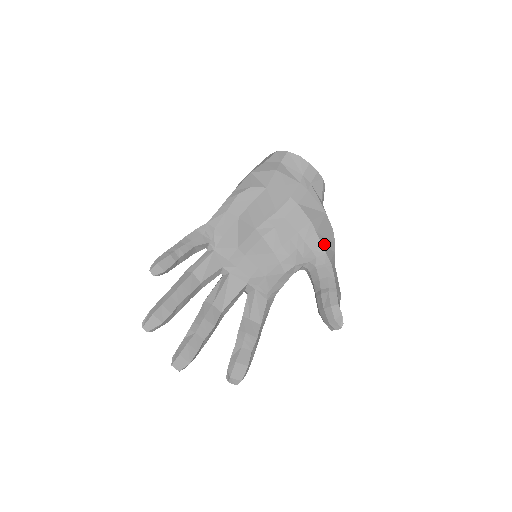
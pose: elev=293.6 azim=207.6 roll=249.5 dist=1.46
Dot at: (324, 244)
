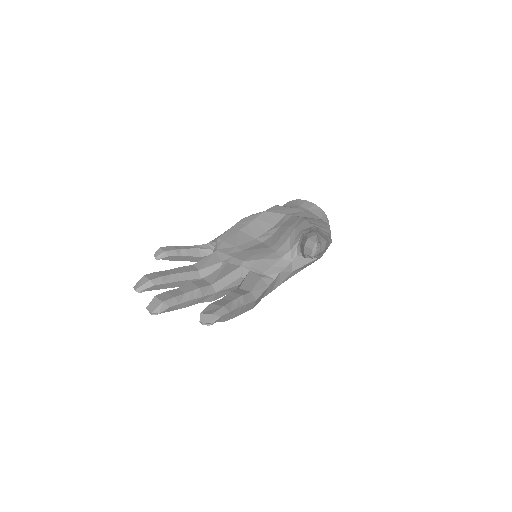
Dot at: (313, 225)
